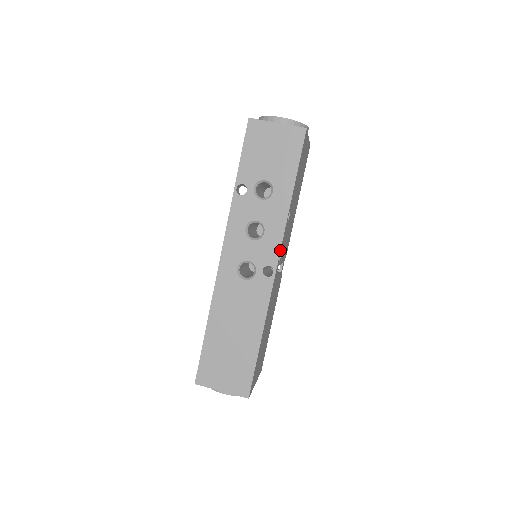
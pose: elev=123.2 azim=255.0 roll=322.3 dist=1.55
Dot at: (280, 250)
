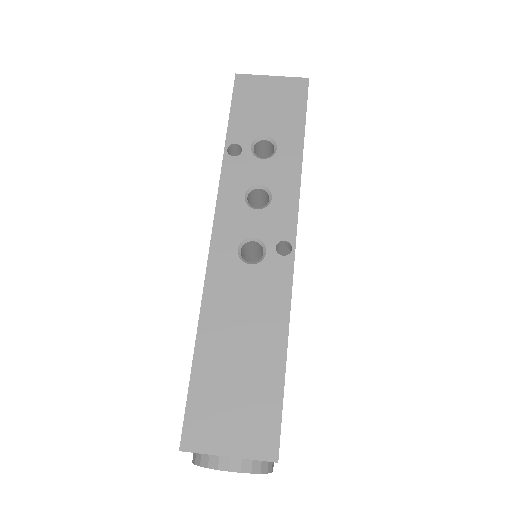
Dot at: (297, 218)
